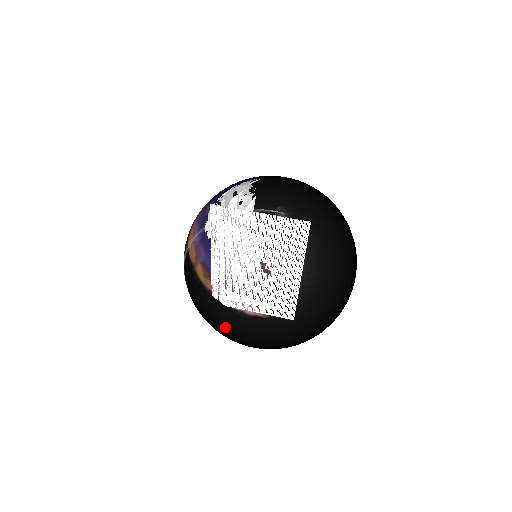
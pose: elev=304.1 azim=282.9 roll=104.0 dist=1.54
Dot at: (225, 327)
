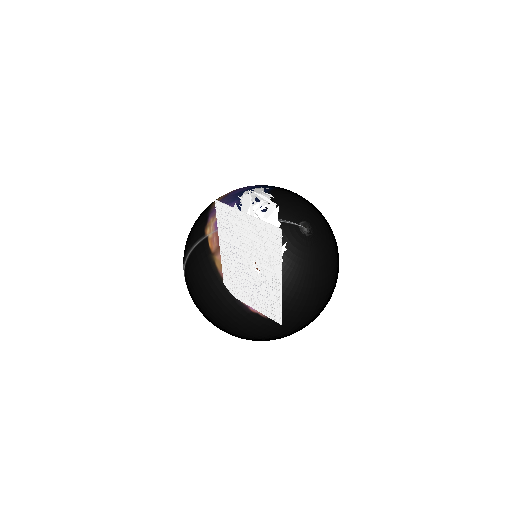
Dot at: (219, 311)
